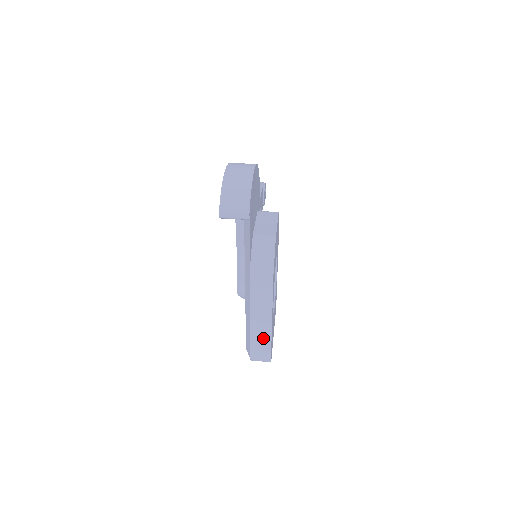
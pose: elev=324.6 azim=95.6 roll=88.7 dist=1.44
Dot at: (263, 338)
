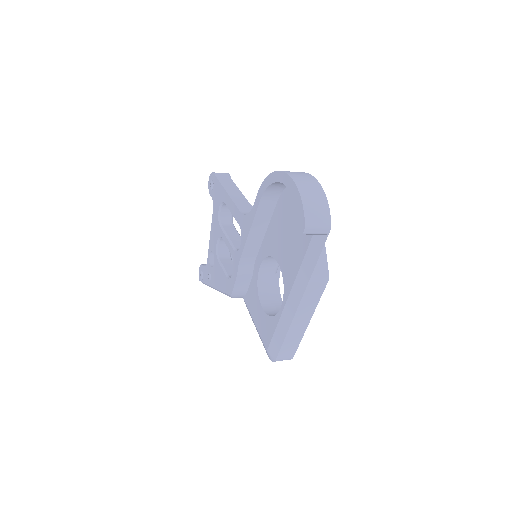
Dot at: (295, 340)
